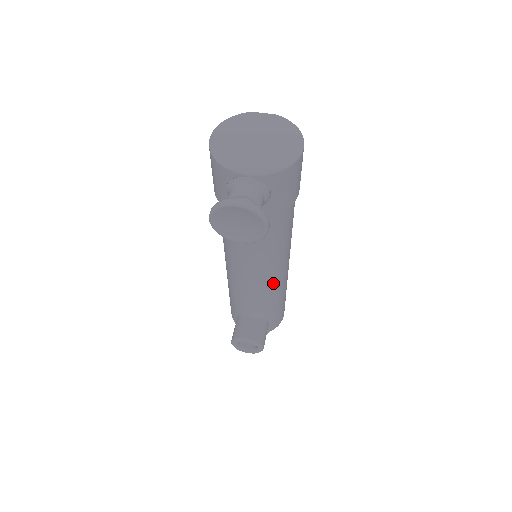
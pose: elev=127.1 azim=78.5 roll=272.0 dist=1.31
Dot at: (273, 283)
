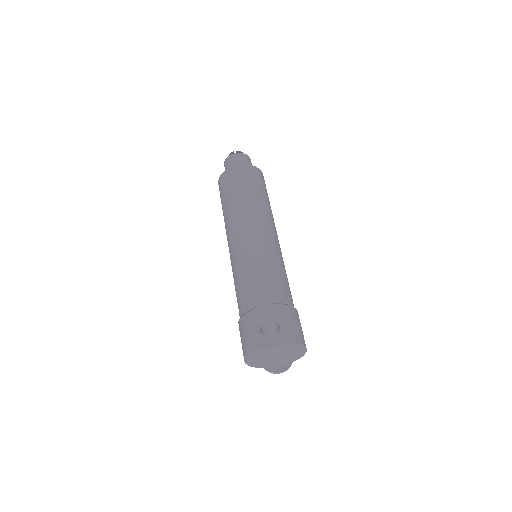
Dot at: occluded
